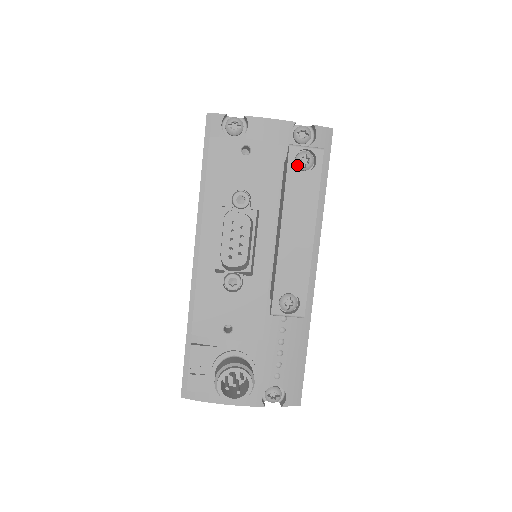
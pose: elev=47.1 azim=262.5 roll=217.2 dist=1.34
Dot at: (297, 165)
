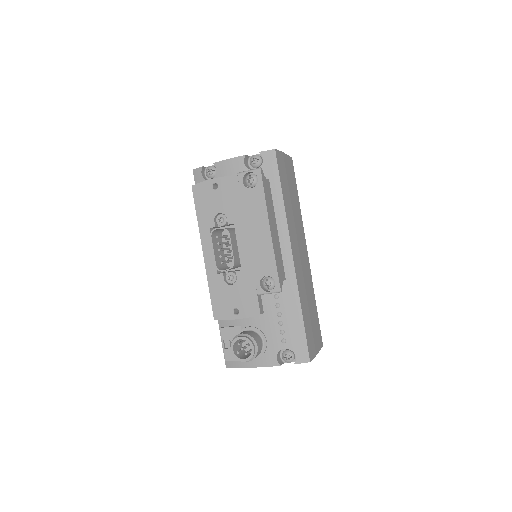
Dot at: (247, 185)
